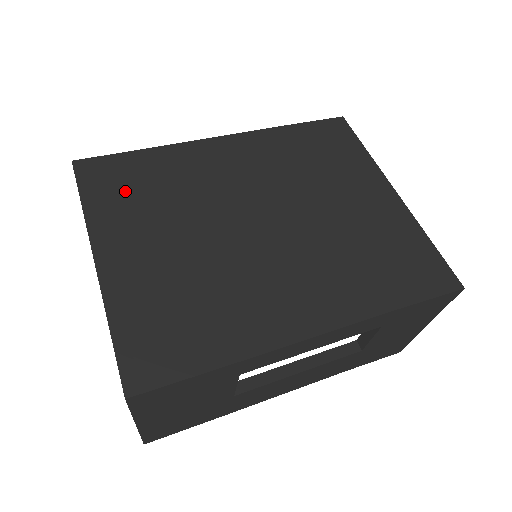
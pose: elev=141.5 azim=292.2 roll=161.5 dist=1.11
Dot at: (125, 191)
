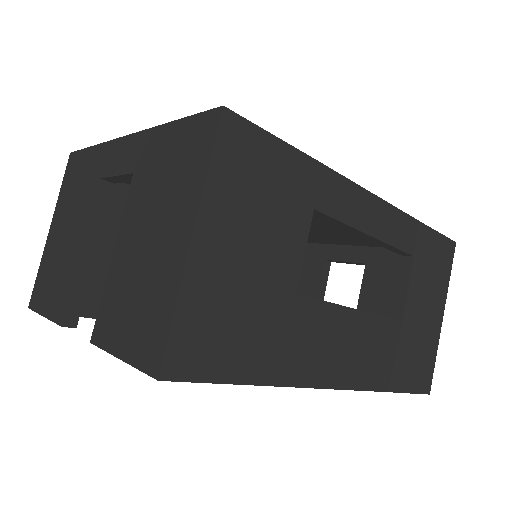
Dot at: occluded
